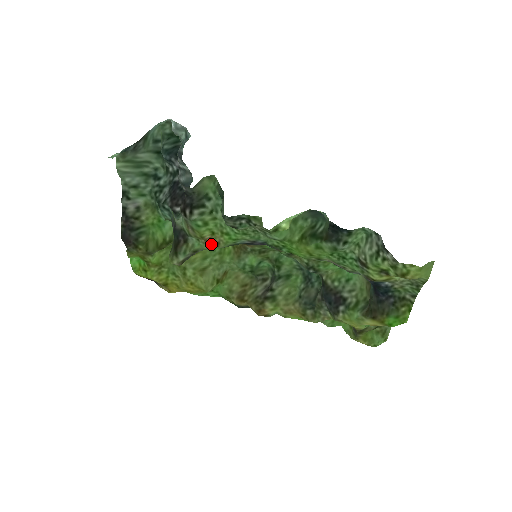
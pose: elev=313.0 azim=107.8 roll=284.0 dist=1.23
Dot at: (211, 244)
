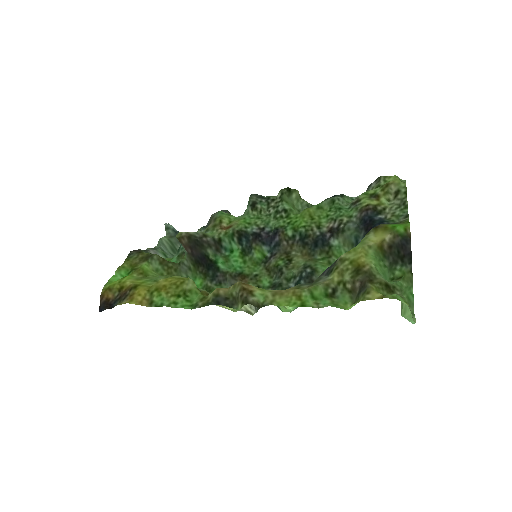
Dot at: (223, 231)
